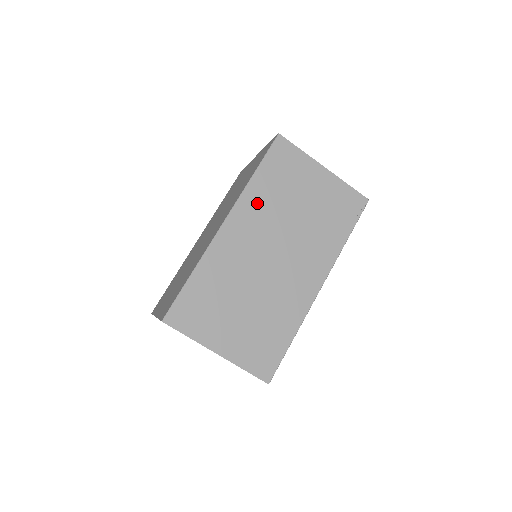
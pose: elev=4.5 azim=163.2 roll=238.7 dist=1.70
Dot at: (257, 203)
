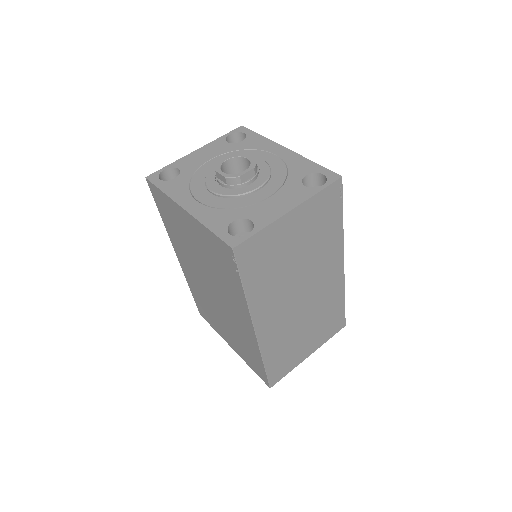
Dot at: (264, 297)
